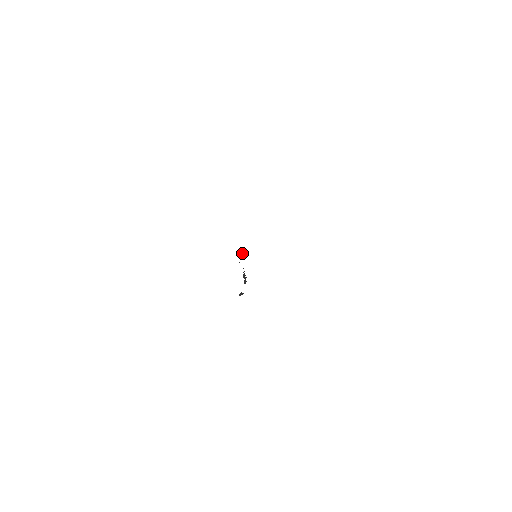
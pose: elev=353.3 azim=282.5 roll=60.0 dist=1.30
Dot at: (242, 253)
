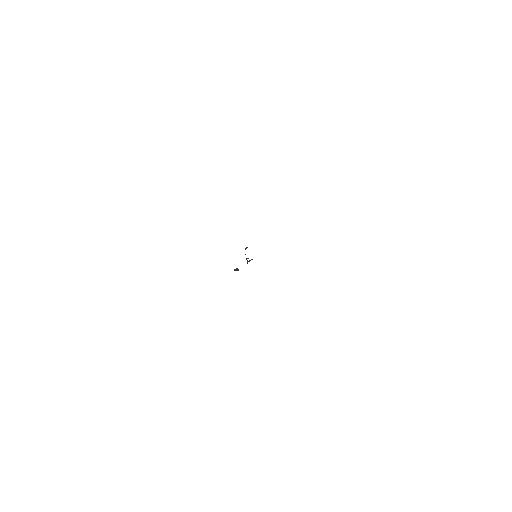
Dot at: (247, 247)
